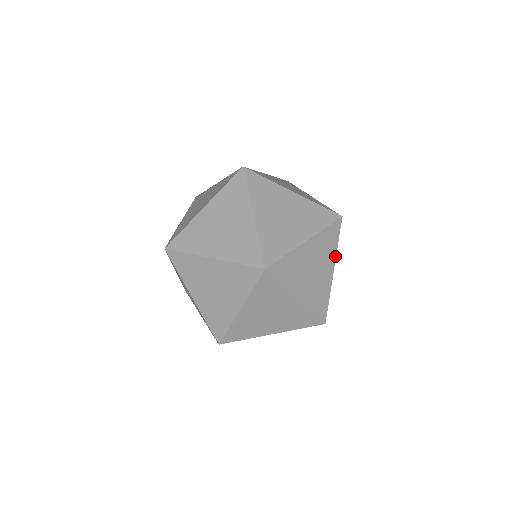
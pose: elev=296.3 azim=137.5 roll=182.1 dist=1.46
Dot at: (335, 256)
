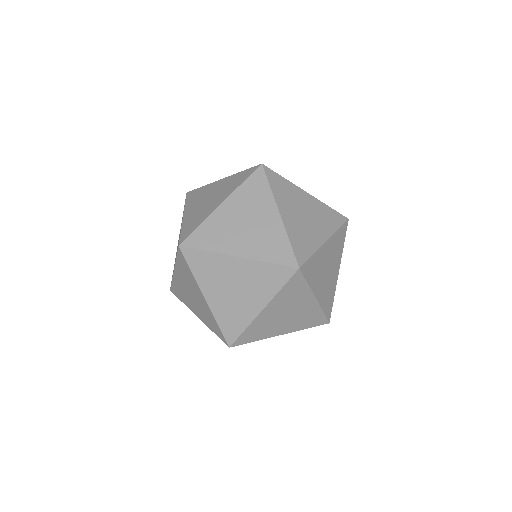
Dot at: (310, 291)
